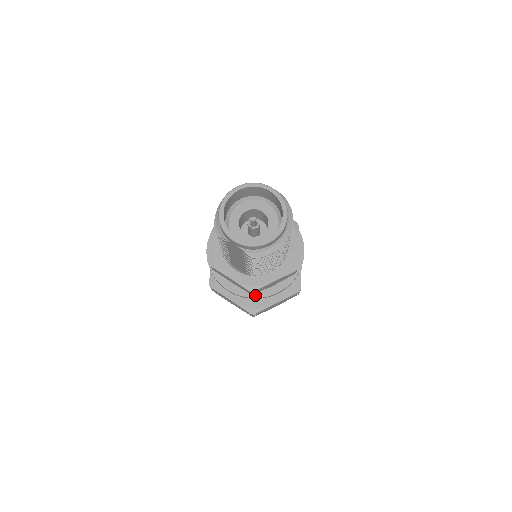
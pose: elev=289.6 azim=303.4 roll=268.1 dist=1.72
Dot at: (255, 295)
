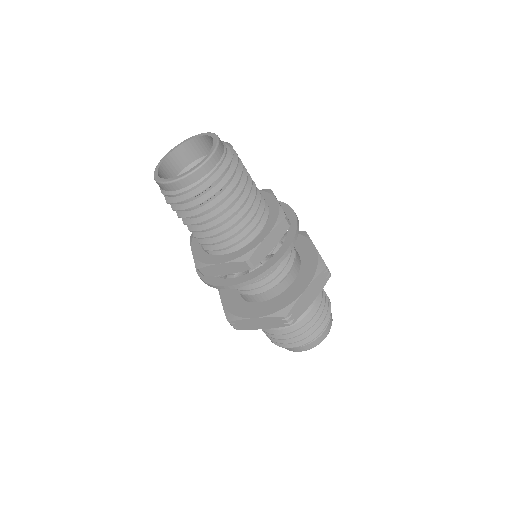
Dot at: (210, 281)
